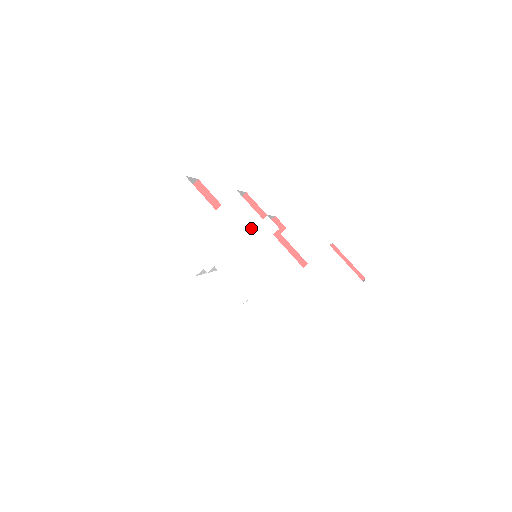
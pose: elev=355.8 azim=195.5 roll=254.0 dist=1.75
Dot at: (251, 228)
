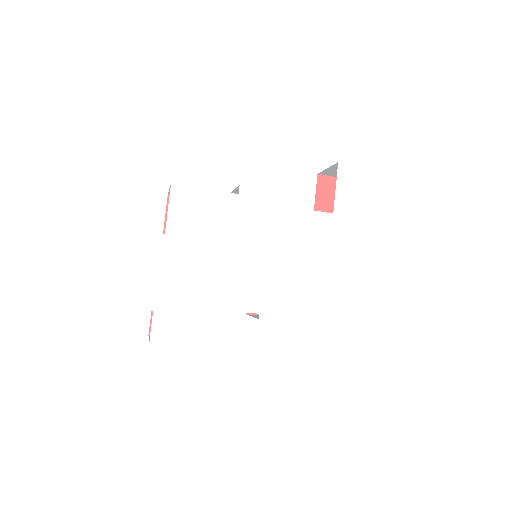
Dot at: (232, 218)
